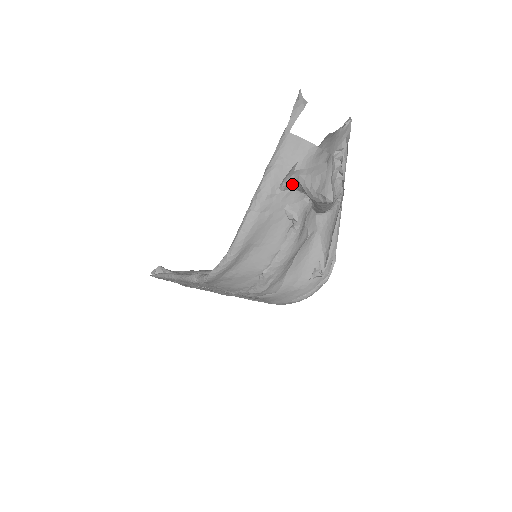
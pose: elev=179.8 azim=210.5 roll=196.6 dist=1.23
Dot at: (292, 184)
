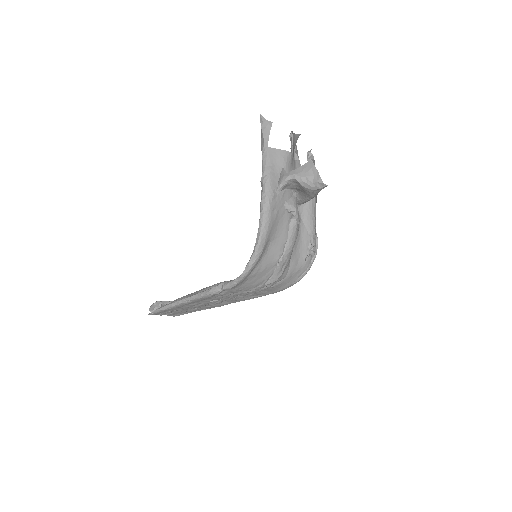
Dot at: (287, 184)
